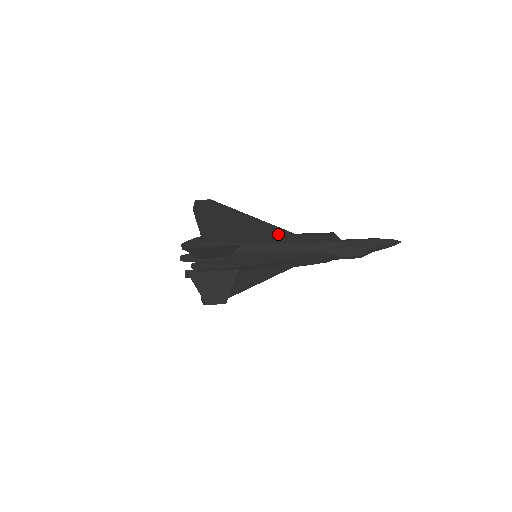
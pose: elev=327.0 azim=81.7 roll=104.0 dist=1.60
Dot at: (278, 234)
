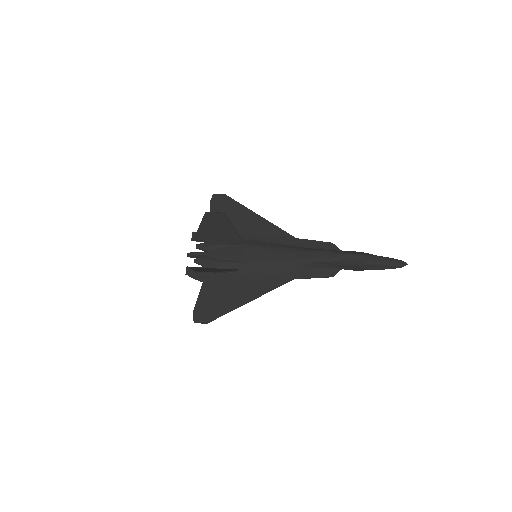
Dot at: (278, 234)
